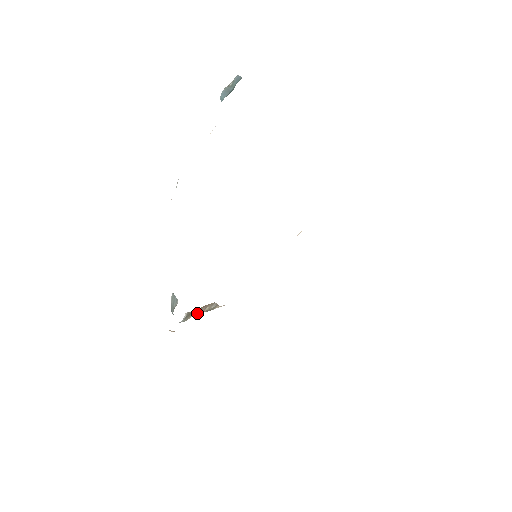
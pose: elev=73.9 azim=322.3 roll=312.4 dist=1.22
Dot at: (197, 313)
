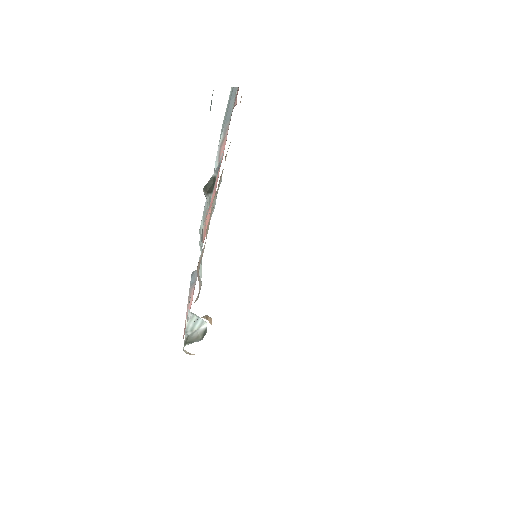
Dot at: occluded
